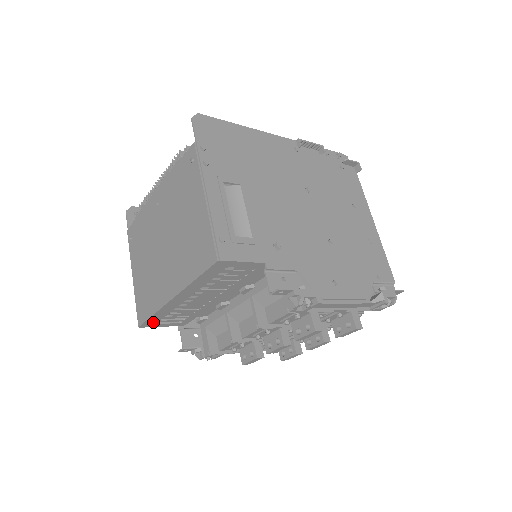
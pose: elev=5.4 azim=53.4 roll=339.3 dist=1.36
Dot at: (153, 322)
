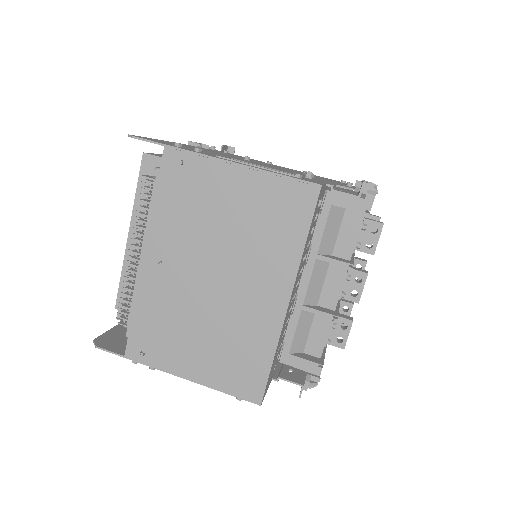
Dot at: (268, 381)
